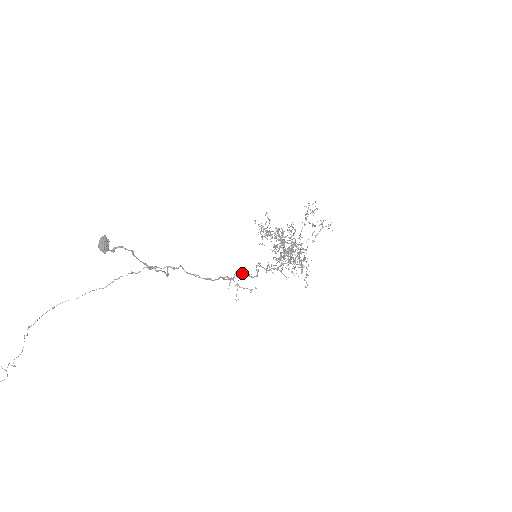
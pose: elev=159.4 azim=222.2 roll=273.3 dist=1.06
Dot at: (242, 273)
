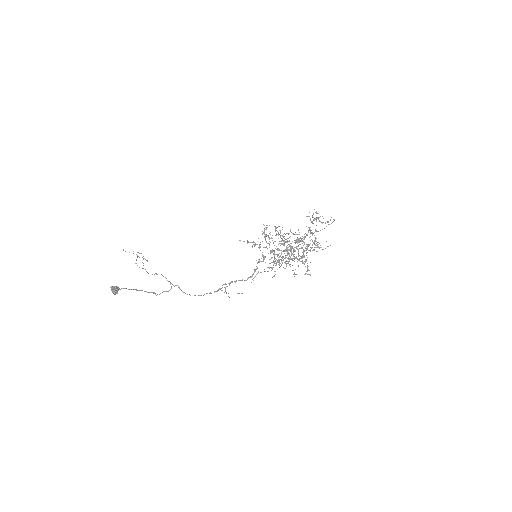
Dot at: occluded
